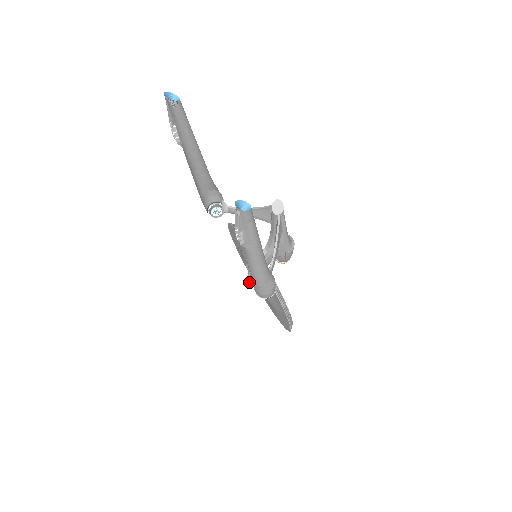
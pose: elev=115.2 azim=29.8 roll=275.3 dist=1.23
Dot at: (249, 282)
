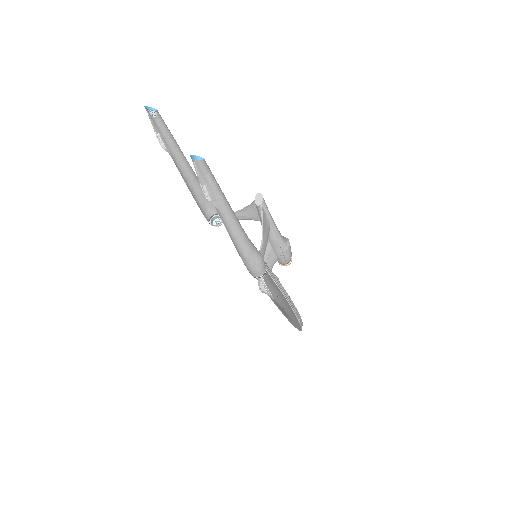
Dot at: (259, 289)
